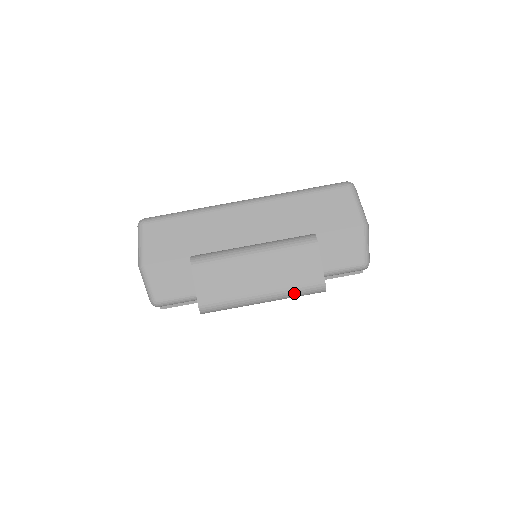
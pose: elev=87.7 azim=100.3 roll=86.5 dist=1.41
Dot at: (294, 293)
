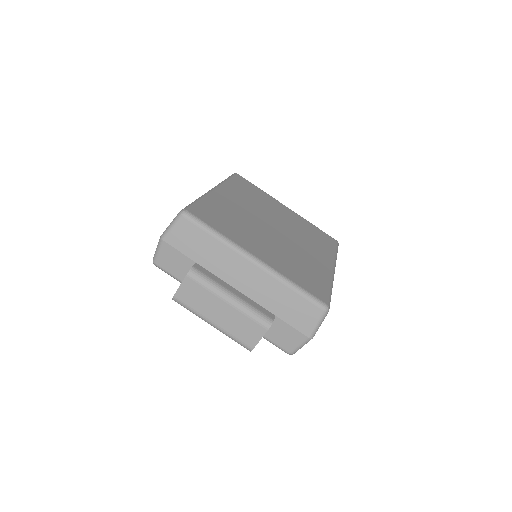
Dot at: (231, 338)
